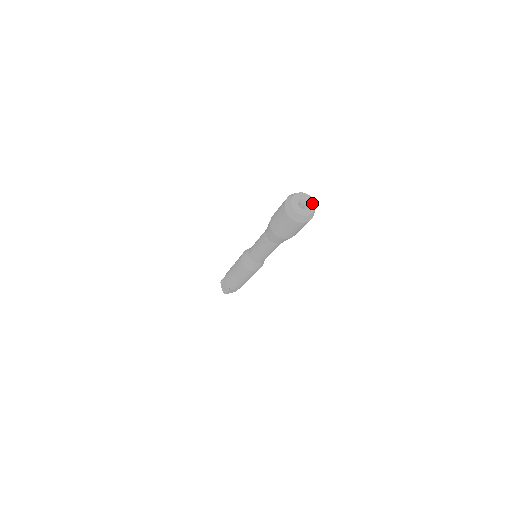
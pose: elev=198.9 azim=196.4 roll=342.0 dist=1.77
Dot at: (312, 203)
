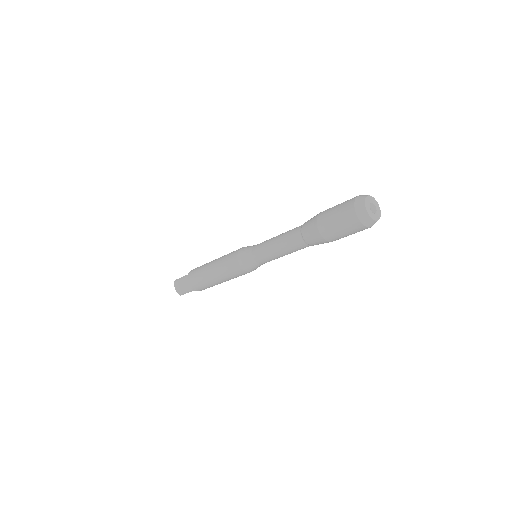
Dot at: (378, 207)
